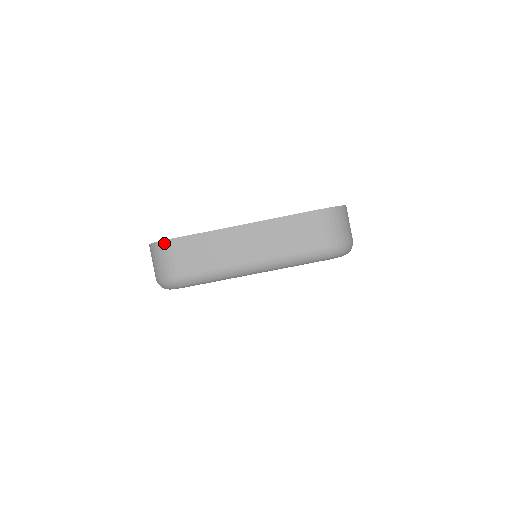
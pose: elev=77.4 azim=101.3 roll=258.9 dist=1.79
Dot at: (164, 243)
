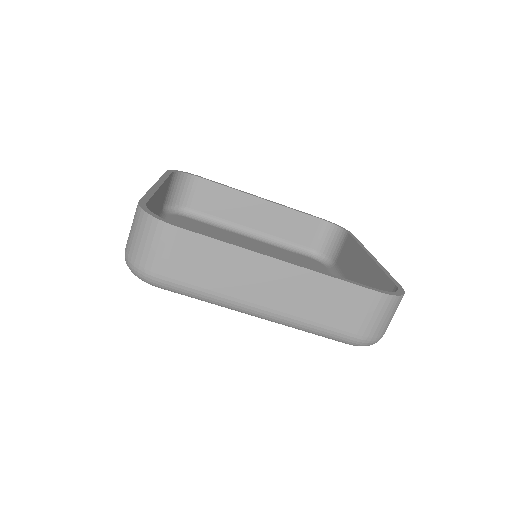
Dot at: (163, 225)
